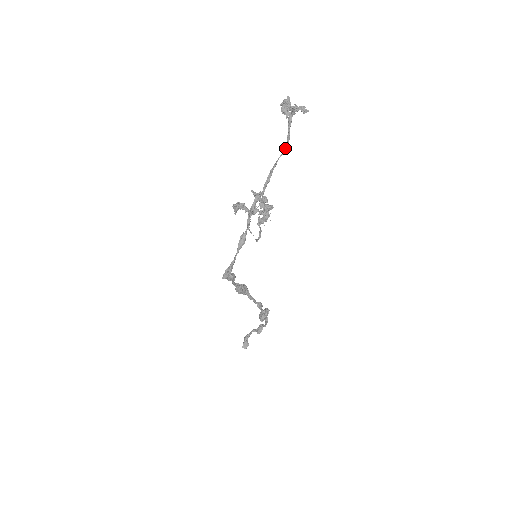
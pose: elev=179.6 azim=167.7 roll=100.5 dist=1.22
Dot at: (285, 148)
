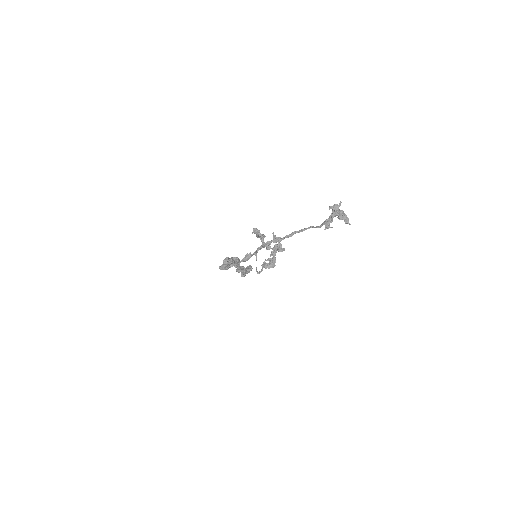
Dot at: (317, 226)
